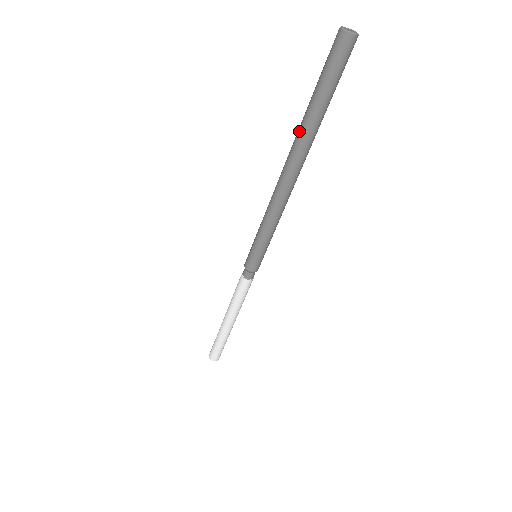
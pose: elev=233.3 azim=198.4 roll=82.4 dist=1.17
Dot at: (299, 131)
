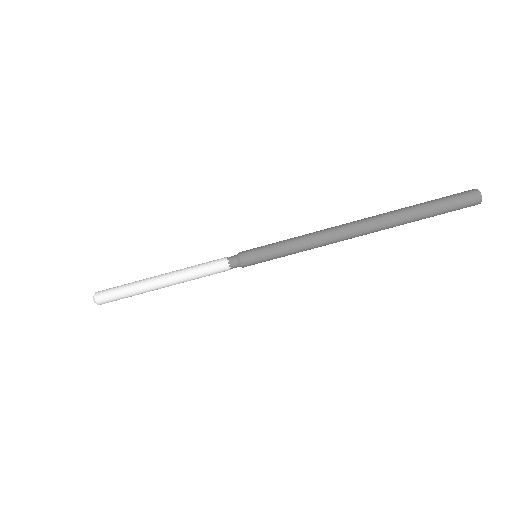
Dot at: (392, 211)
